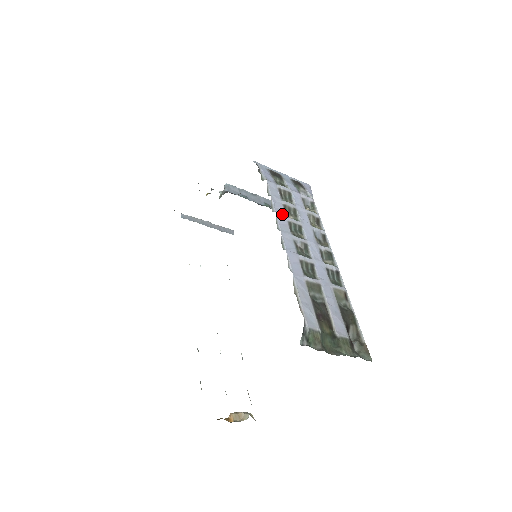
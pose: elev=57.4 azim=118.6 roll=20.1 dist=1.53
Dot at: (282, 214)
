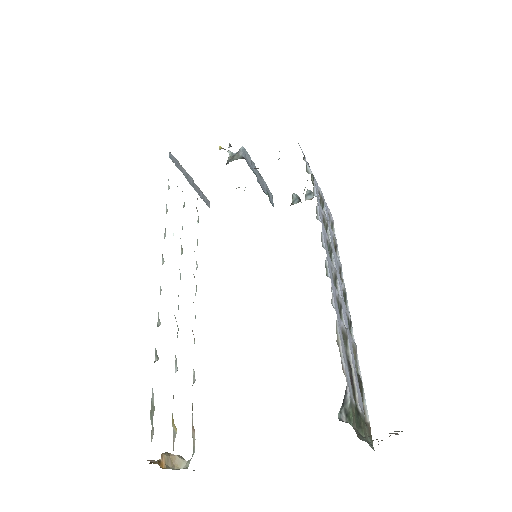
Dot at: occluded
